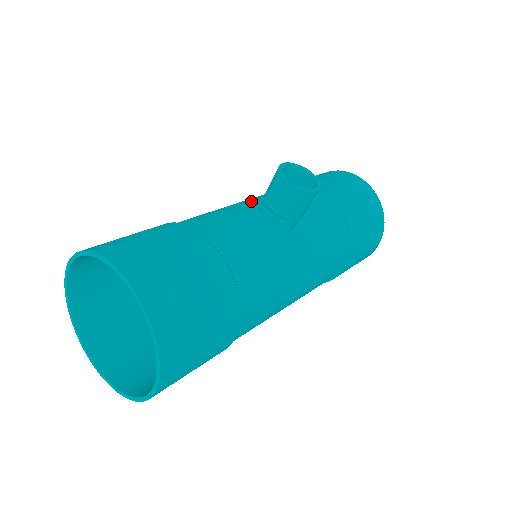
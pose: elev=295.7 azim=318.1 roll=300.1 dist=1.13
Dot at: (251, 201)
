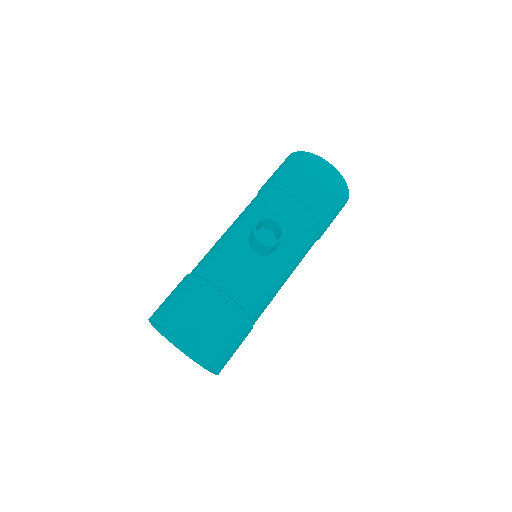
Dot at: (243, 230)
